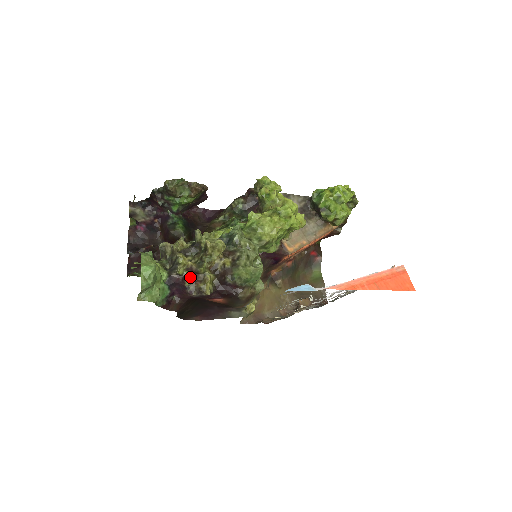
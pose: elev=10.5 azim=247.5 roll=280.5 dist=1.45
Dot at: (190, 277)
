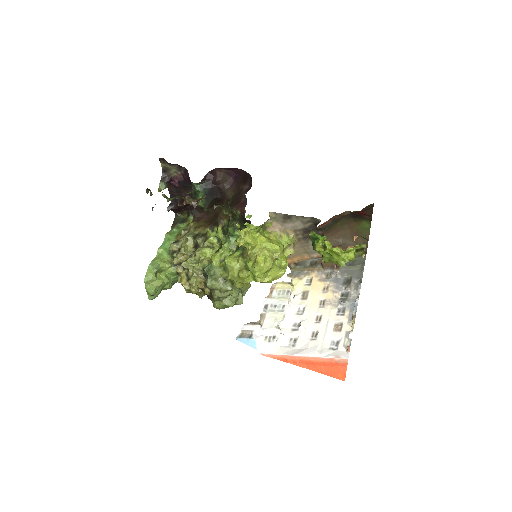
Dot at: occluded
